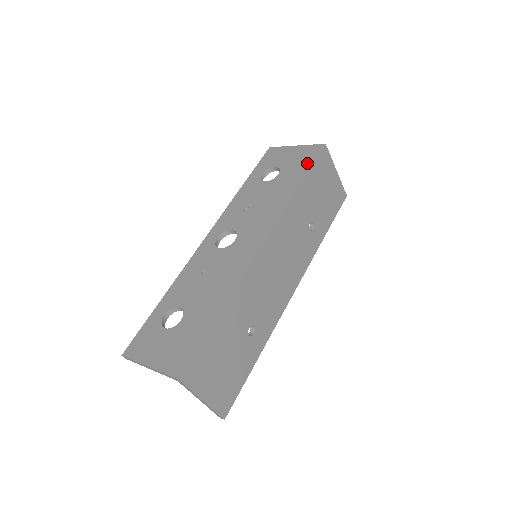
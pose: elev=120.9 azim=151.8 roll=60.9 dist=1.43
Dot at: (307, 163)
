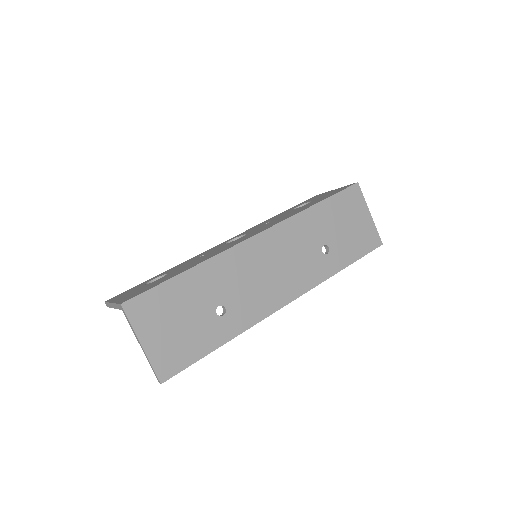
Dot at: (333, 193)
